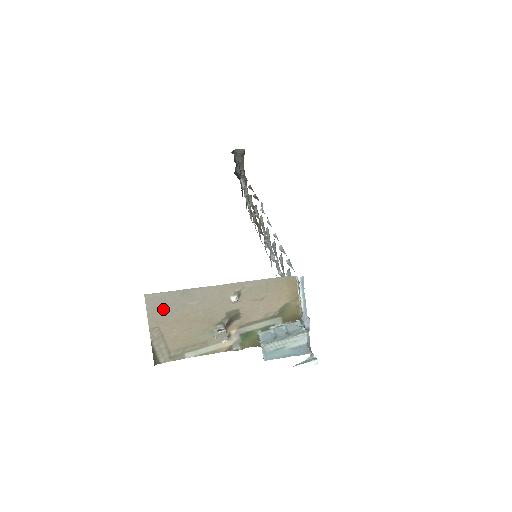
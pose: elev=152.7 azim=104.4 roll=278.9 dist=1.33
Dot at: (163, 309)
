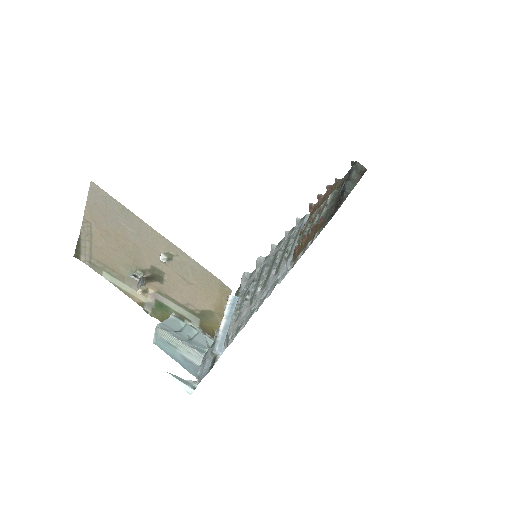
Dot at: (101, 210)
